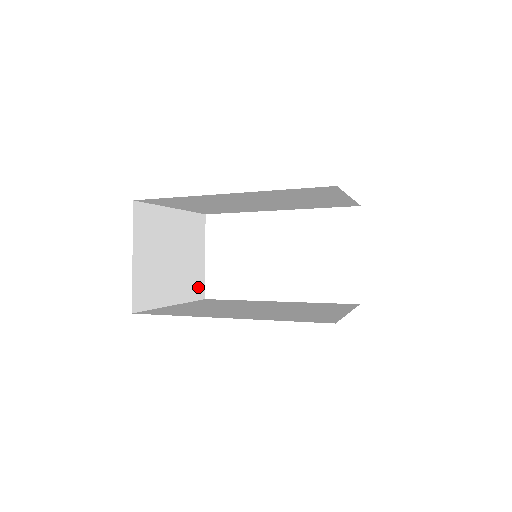
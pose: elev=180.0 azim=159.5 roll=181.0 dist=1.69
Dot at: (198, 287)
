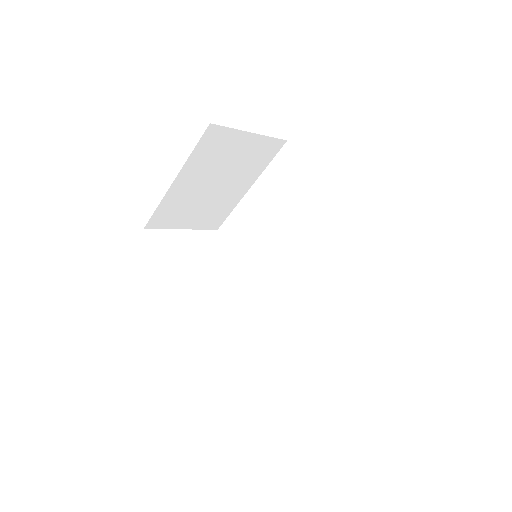
Dot at: (162, 219)
